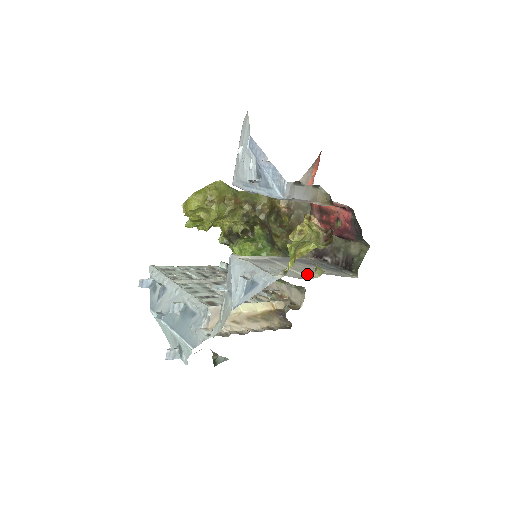
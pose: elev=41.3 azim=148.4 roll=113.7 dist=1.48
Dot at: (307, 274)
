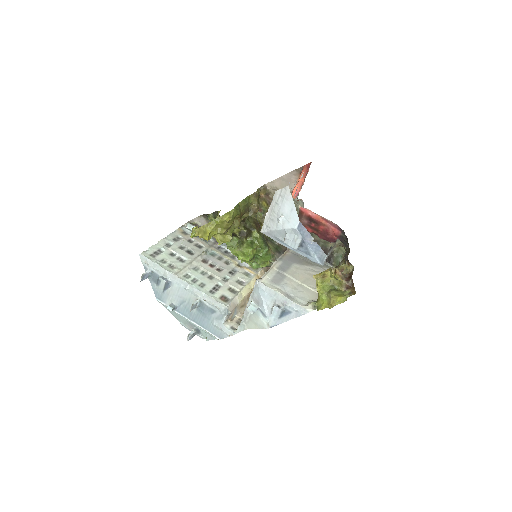
Dot at: (313, 286)
